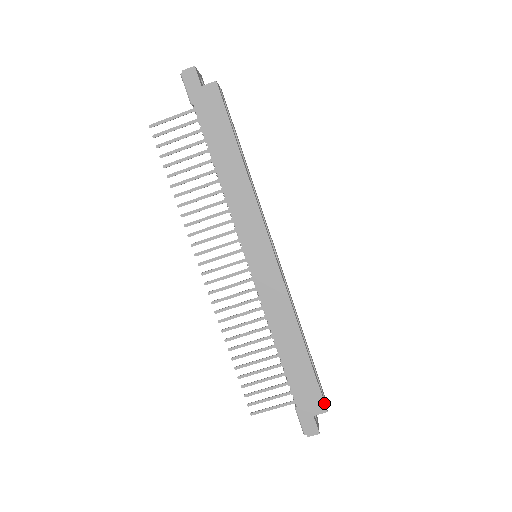
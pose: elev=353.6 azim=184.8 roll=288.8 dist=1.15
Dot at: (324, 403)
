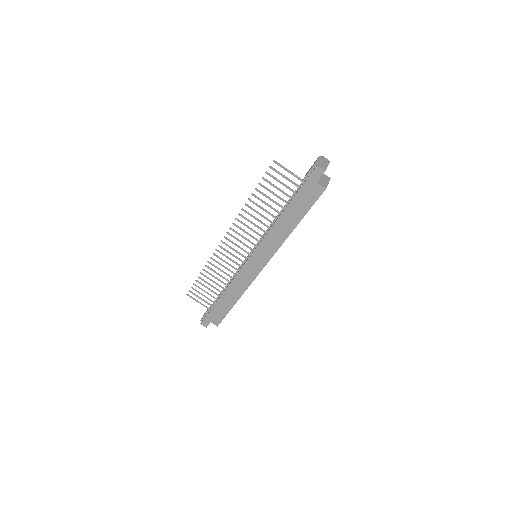
Dot at: occluded
